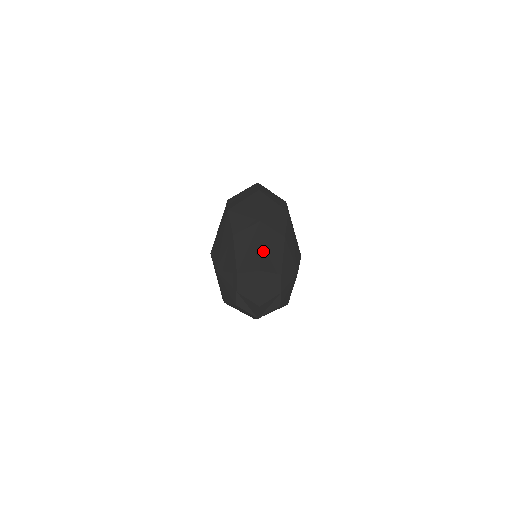
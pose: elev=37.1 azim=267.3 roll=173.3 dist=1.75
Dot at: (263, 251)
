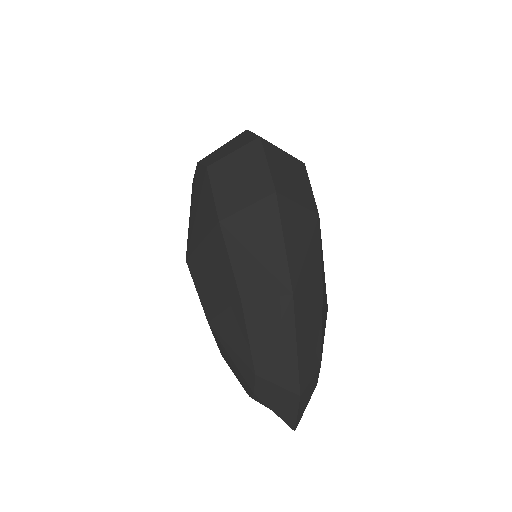
Dot at: (300, 353)
